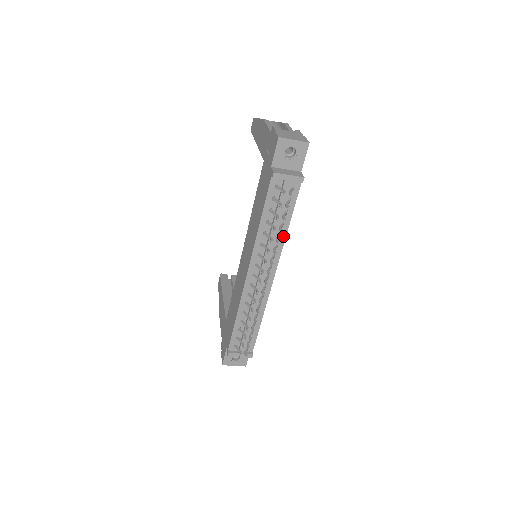
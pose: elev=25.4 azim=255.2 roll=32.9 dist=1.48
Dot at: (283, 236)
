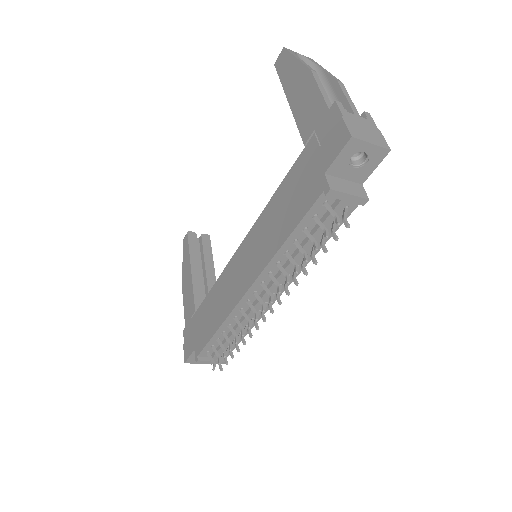
Dot at: (309, 257)
